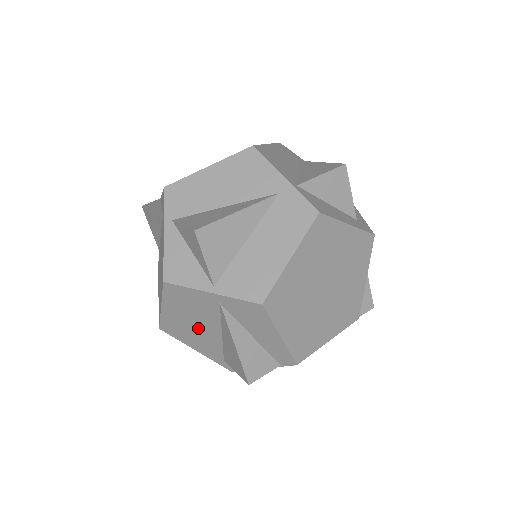
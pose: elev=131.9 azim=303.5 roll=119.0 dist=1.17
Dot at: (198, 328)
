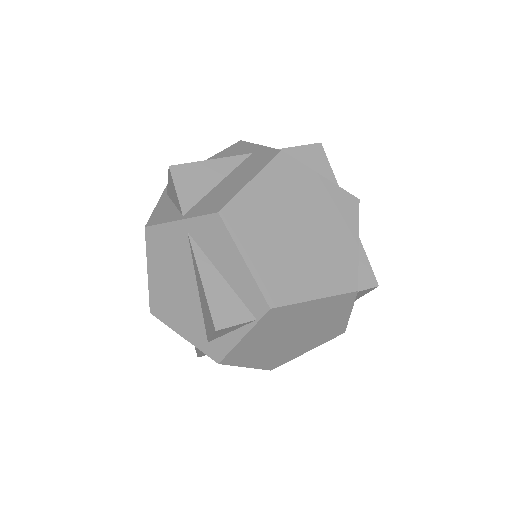
Dot at: (178, 290)
